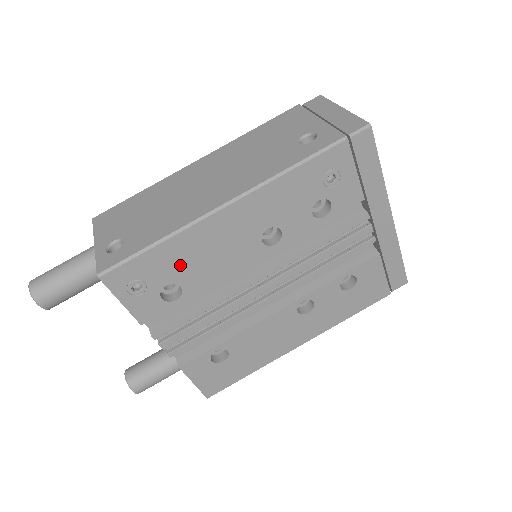
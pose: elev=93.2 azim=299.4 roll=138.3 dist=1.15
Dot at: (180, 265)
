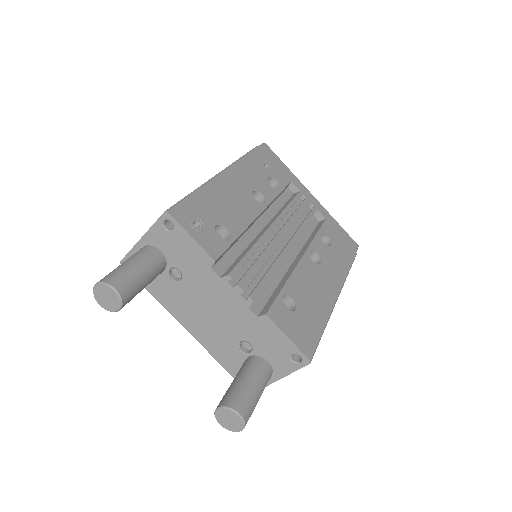
Dot at: (217, 210)
